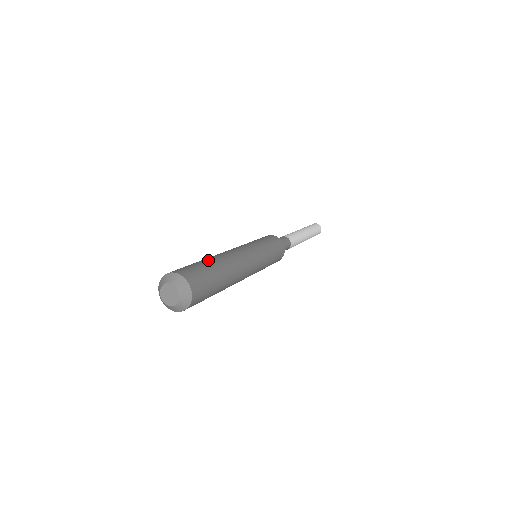
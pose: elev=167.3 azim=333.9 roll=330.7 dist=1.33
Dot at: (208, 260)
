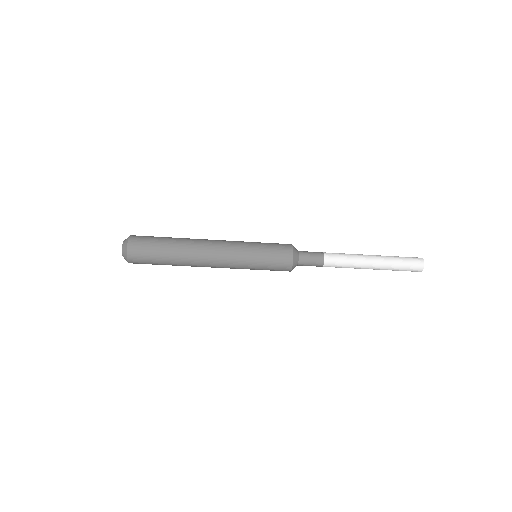
Dot at: (172, 238)
